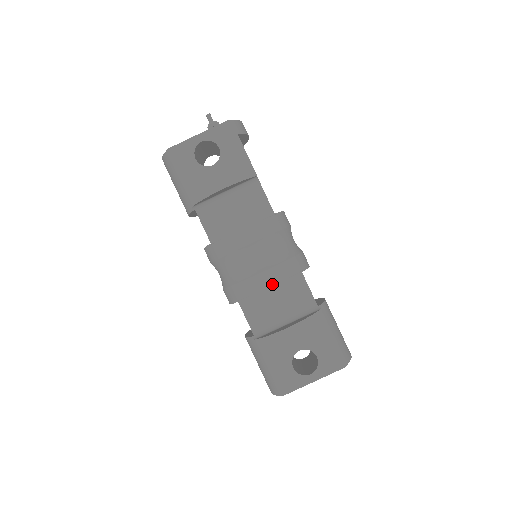
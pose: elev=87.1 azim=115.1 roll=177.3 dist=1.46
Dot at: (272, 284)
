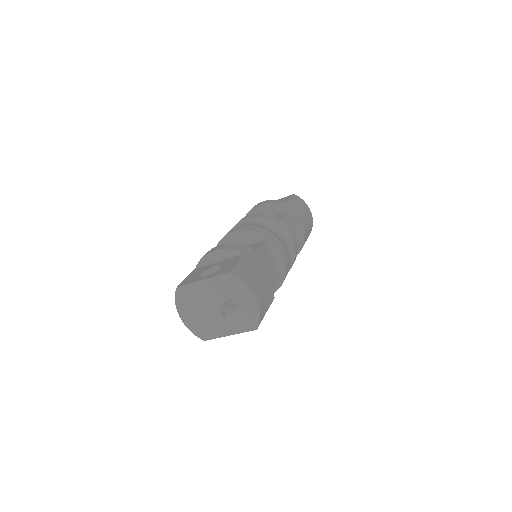
Dot at: occluded
